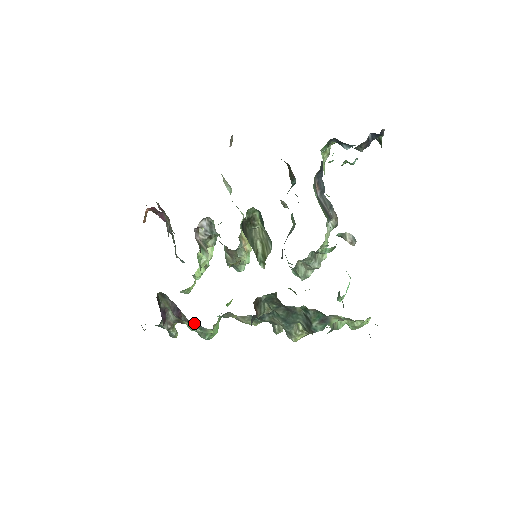
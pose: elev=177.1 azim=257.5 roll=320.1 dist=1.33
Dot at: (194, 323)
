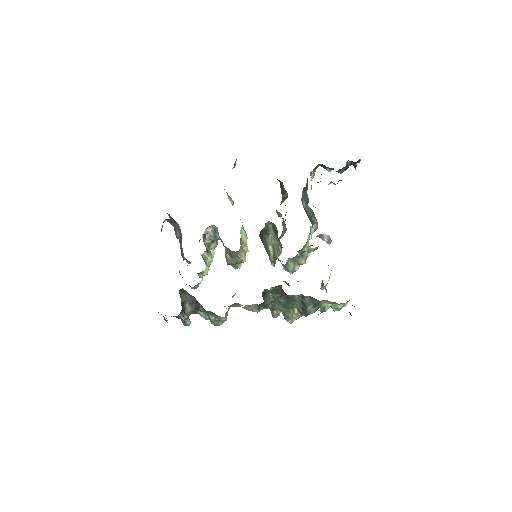
Dot at: (210, 313)
